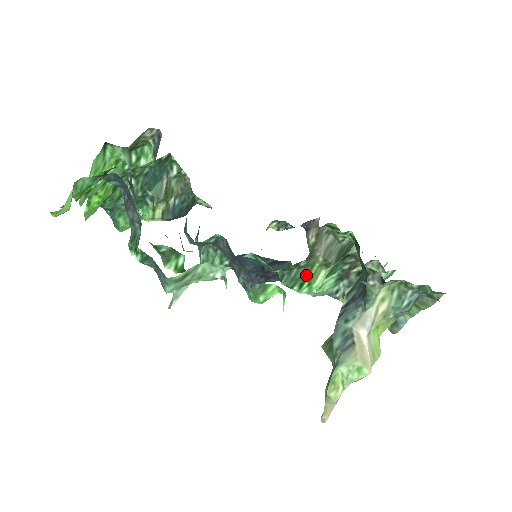
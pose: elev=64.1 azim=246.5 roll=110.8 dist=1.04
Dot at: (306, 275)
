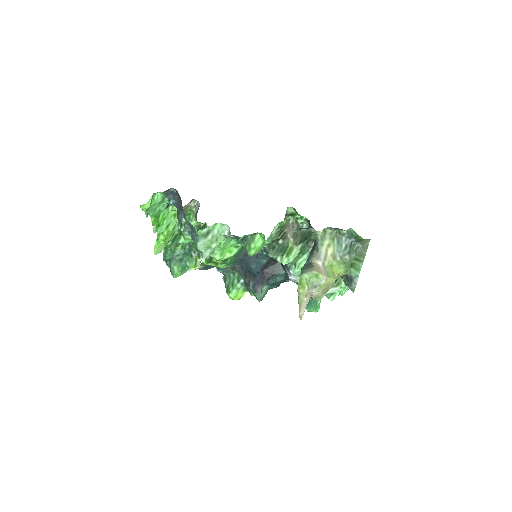
Dot at: (284, 250)
